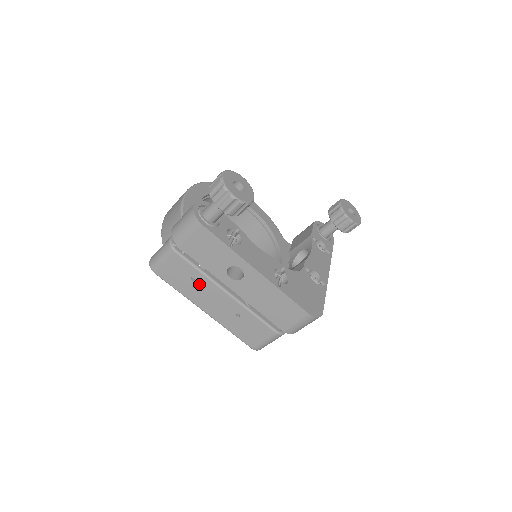
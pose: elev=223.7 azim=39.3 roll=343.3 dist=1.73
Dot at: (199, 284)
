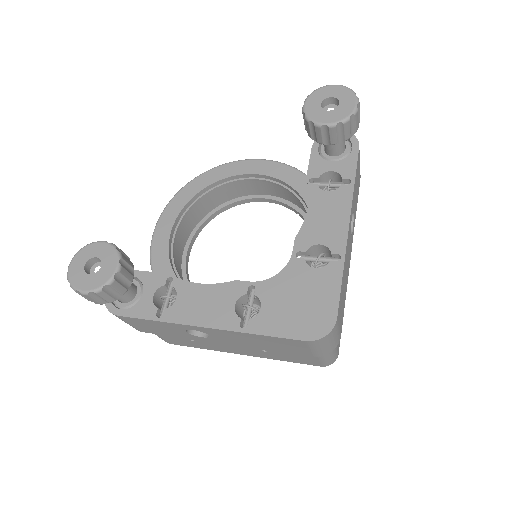
Dot at: (202, 342)
